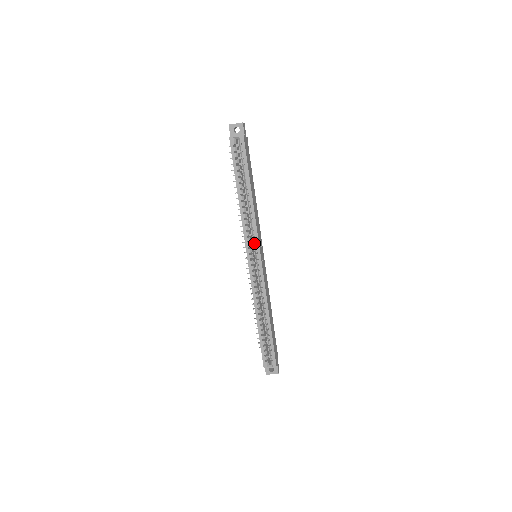
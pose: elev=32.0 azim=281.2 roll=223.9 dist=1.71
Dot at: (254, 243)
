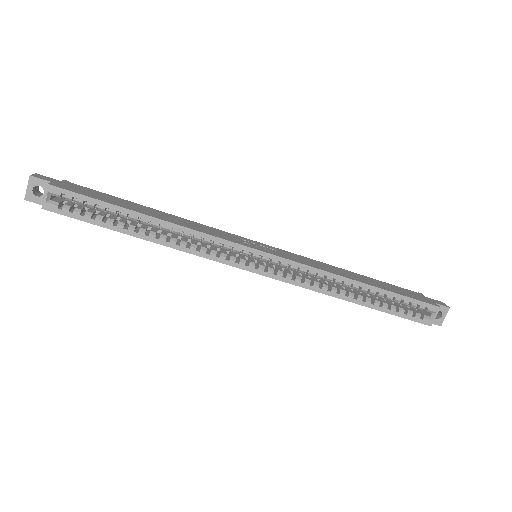
Dot at: (233, 251)
